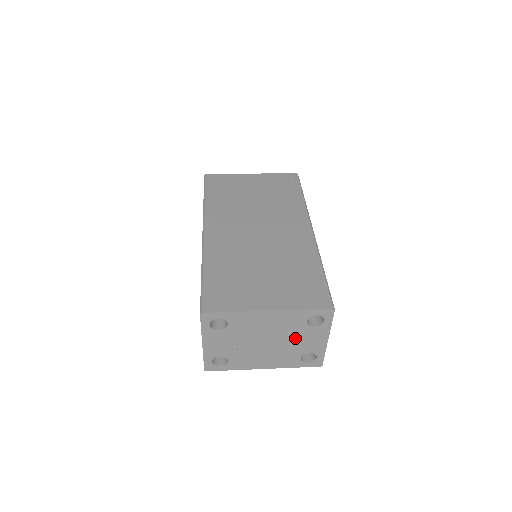
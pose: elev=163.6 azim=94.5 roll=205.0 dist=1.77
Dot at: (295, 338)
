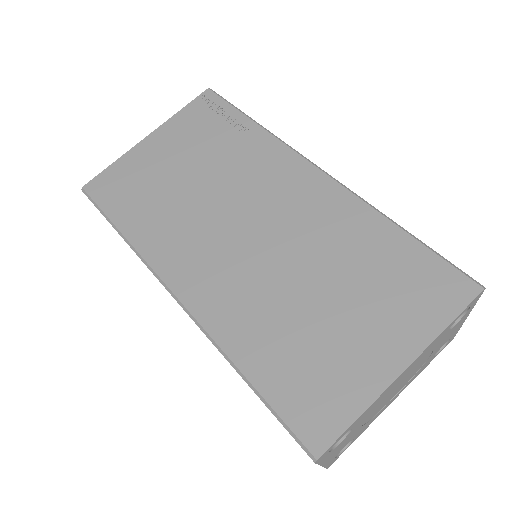
Dot at: (431, 352)
